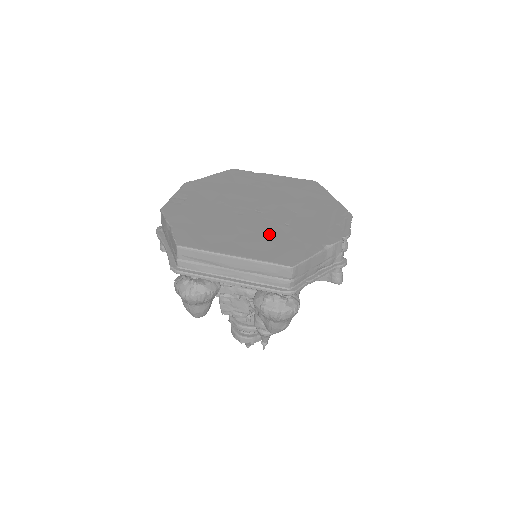
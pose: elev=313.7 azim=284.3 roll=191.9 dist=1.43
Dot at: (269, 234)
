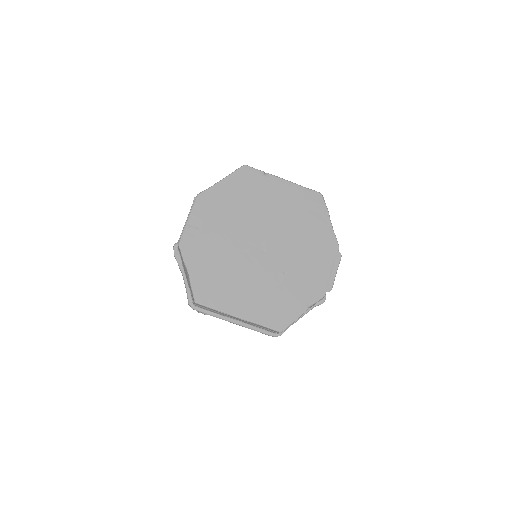
Dot at: (269, 287)
